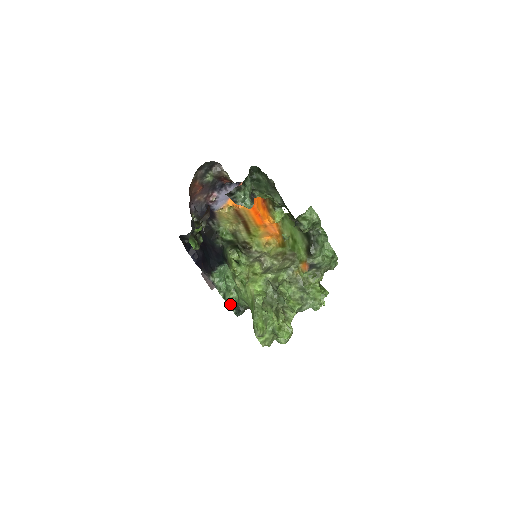
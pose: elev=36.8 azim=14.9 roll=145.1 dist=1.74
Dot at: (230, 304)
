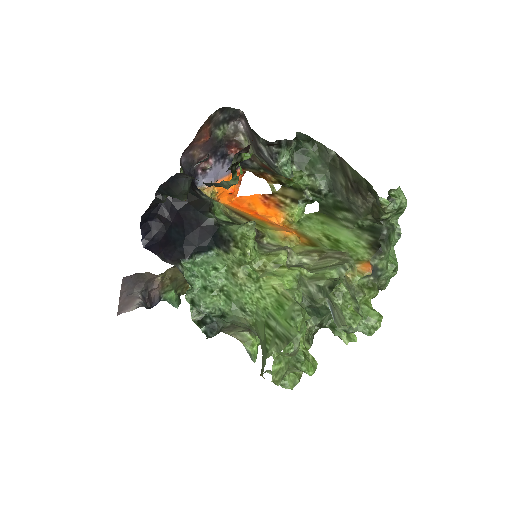
Dot at: (196, 317)
